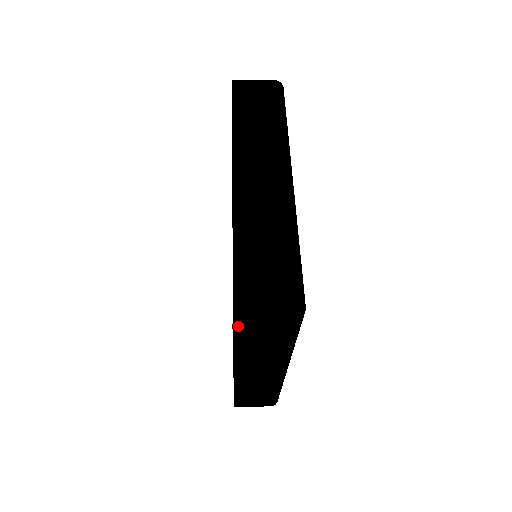
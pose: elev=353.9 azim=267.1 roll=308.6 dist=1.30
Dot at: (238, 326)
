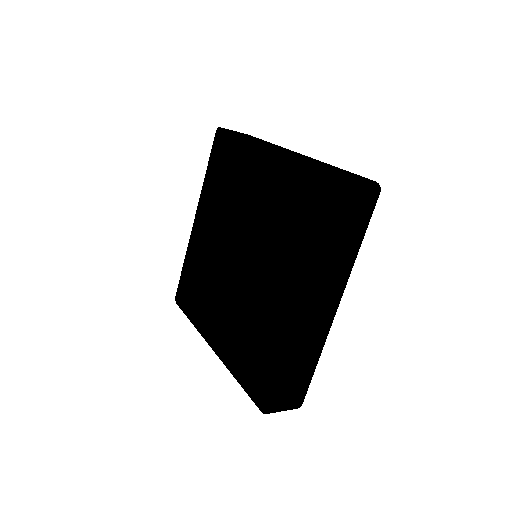
Dot at: (344, 198)
